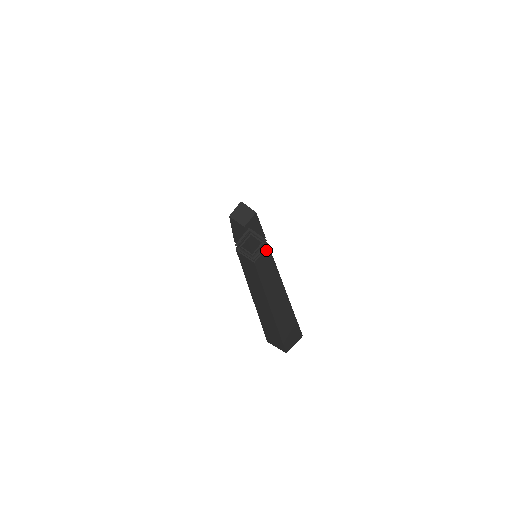
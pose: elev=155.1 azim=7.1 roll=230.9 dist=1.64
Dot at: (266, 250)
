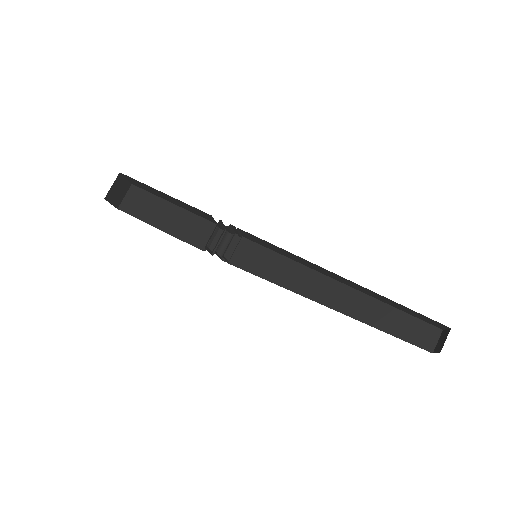
Dot at: (242, 232)
